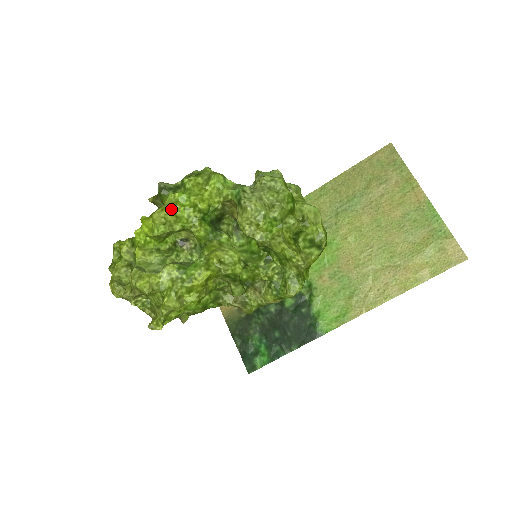
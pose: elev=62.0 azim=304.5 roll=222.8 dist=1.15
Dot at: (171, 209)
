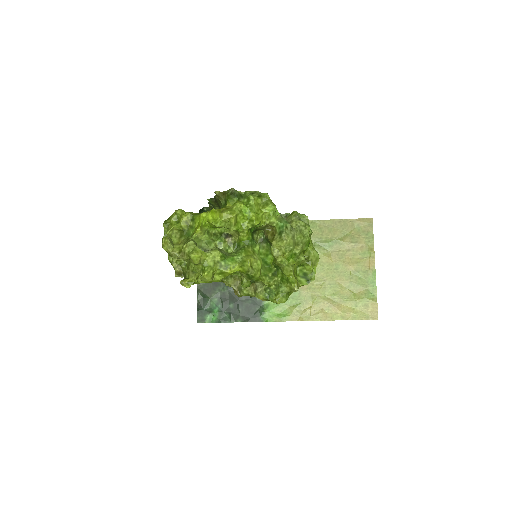
Dot at: (236, 215)
